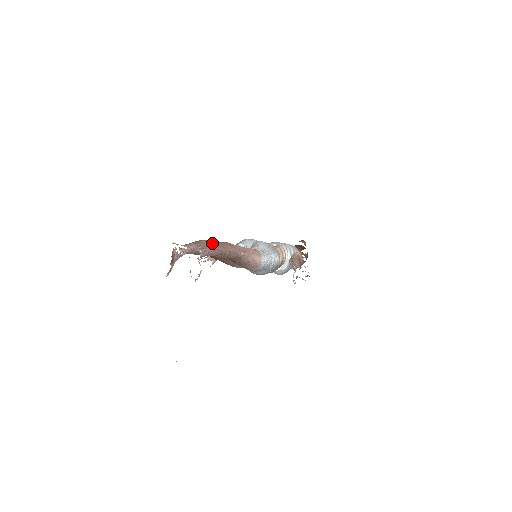
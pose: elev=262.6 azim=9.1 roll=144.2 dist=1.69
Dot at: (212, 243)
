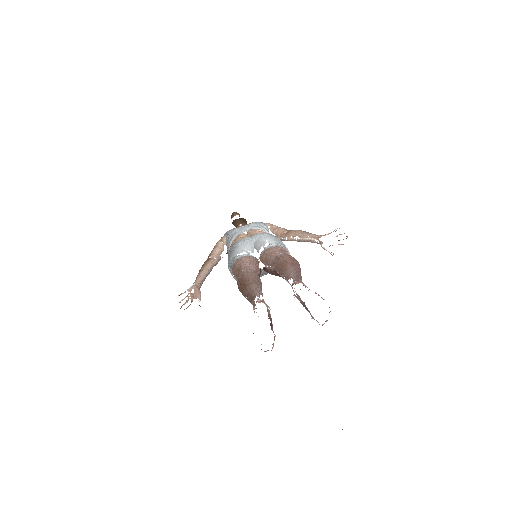
Dot at: (251, 271)
